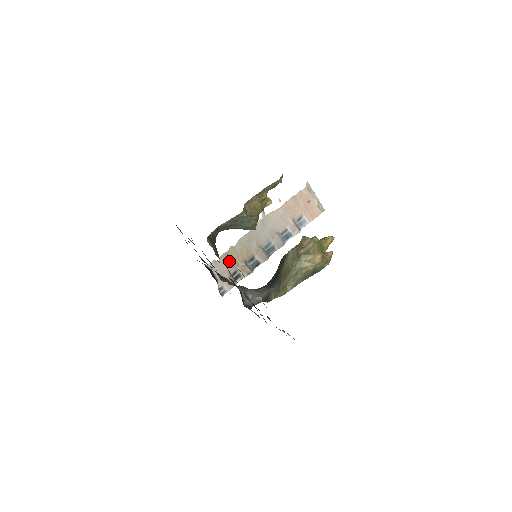
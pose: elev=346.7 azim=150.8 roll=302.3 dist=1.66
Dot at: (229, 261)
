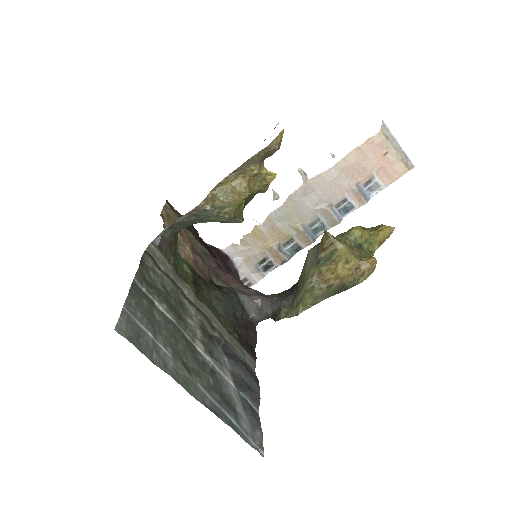
Dot at: (254, 245)
